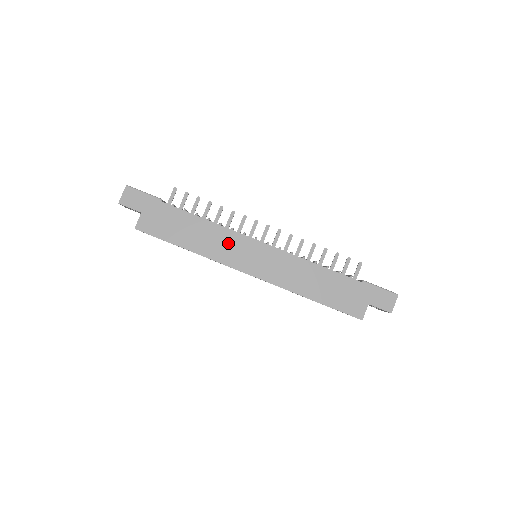
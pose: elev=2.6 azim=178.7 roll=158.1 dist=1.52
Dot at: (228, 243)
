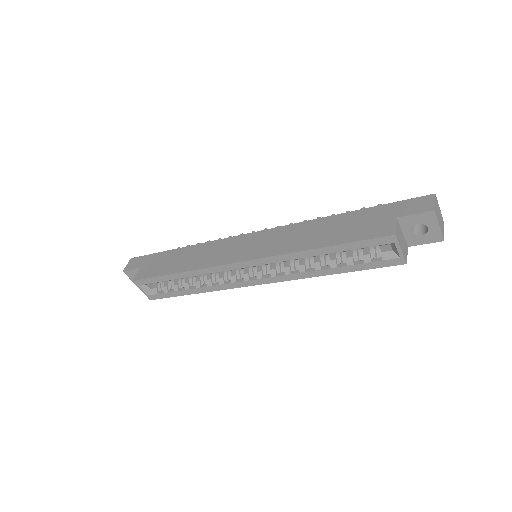
Dot at: (219, 249)
